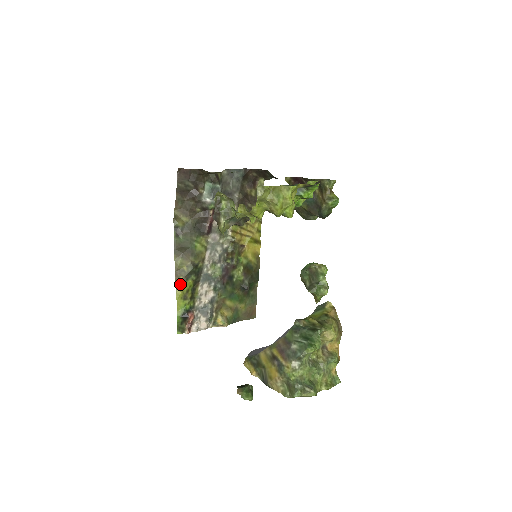
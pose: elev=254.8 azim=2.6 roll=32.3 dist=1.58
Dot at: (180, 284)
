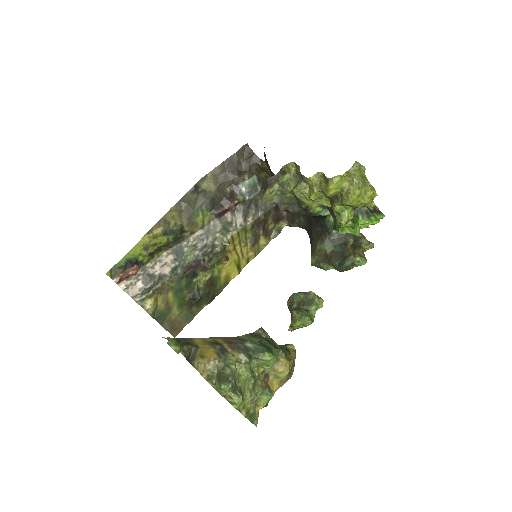
Dot at: (155, 232)
